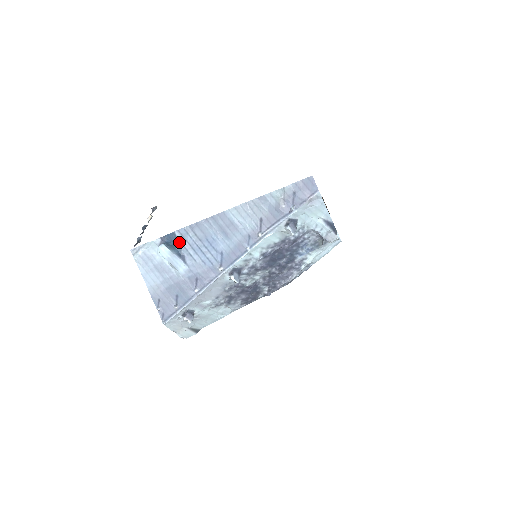
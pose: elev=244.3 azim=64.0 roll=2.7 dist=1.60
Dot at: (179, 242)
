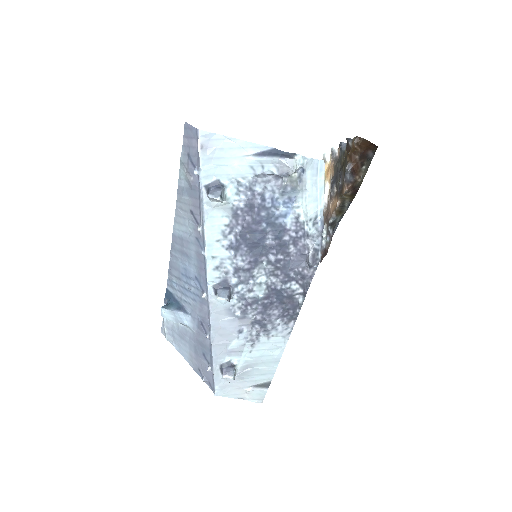
Dot at: (174, 296)
